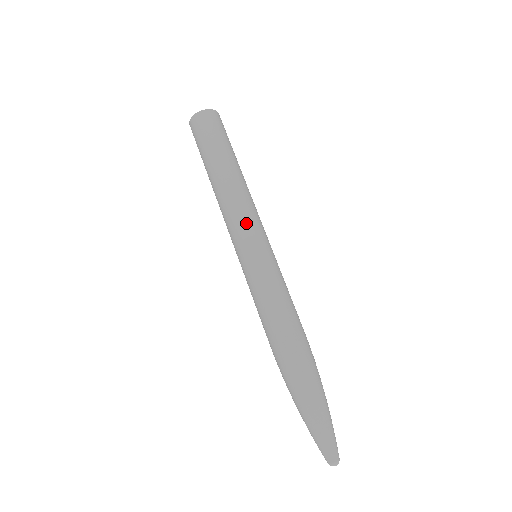
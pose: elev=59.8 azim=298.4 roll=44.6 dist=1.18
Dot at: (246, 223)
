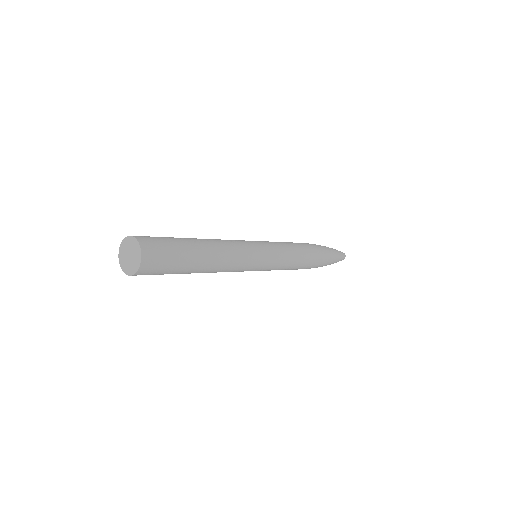
Dot at: (245, 270)
